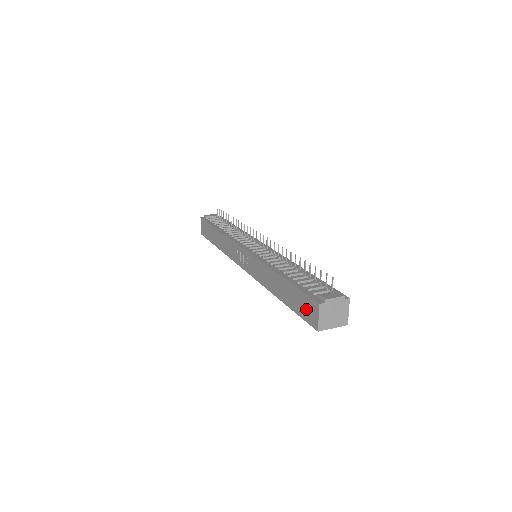
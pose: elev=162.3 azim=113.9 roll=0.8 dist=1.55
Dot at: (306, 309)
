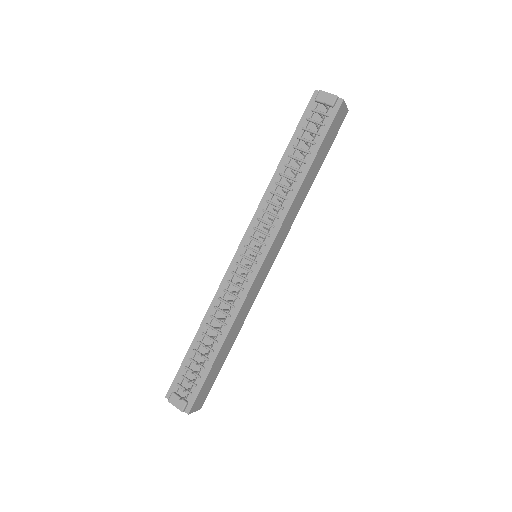
Dot at: occluded
